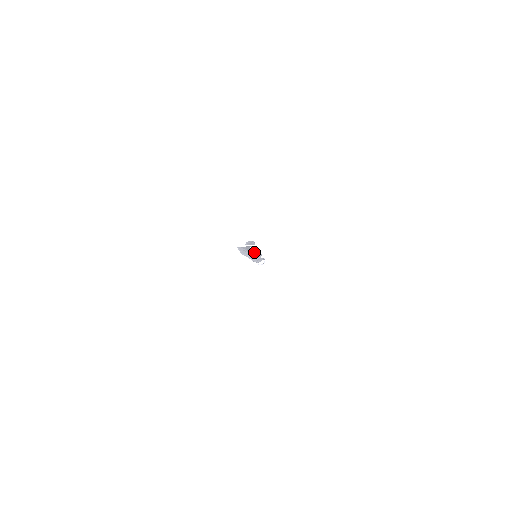
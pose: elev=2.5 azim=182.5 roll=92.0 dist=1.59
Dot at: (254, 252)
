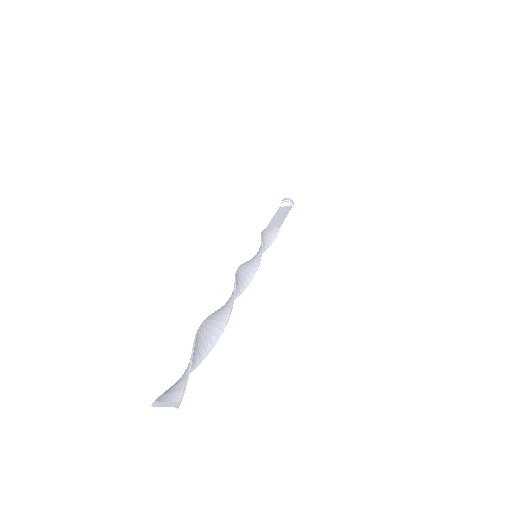
Dot at: (217, 330)
